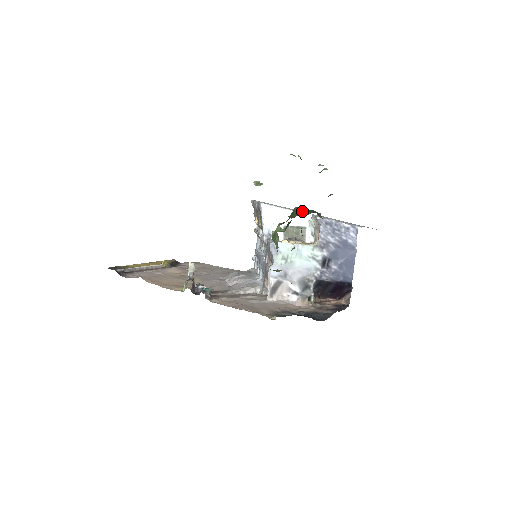
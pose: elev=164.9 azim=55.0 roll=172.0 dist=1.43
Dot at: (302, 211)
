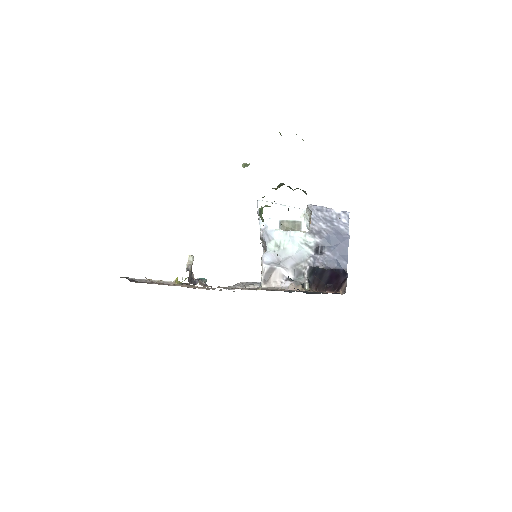
Dot at: occluded
